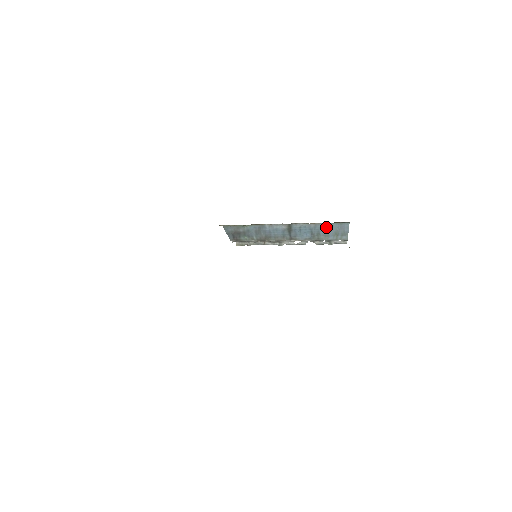
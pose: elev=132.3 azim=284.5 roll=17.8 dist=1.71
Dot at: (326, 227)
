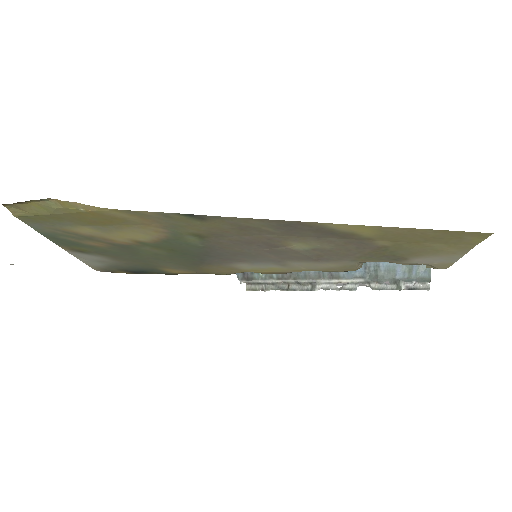
Dot at: occluded
